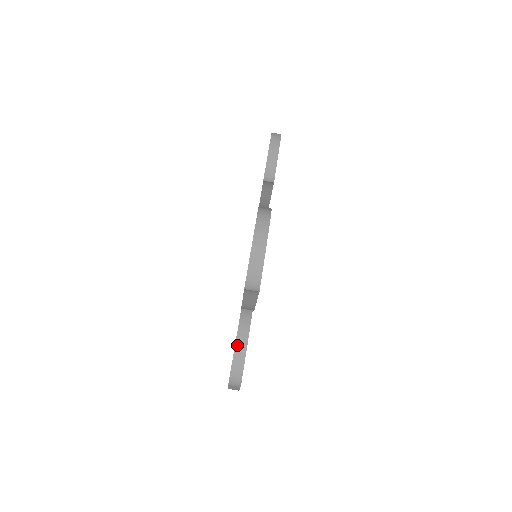
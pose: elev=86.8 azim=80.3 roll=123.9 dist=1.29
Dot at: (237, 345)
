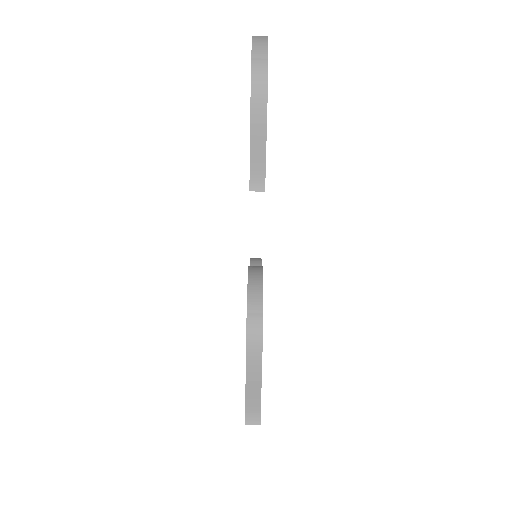
Dot at: occluded
